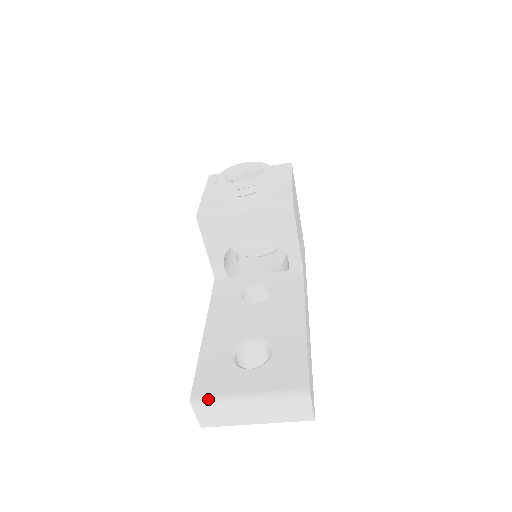
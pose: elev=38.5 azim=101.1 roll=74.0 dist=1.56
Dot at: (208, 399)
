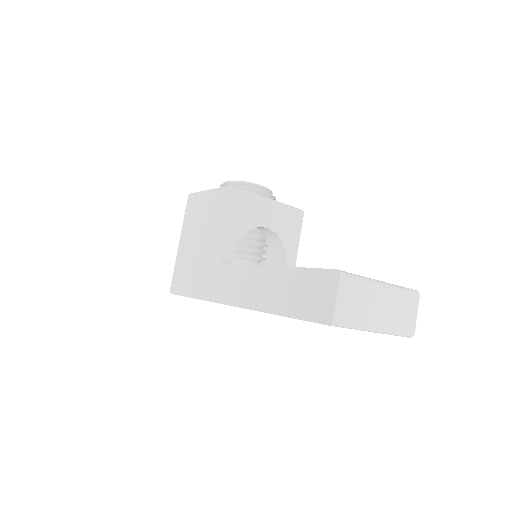
Dot at: (353, 274)
